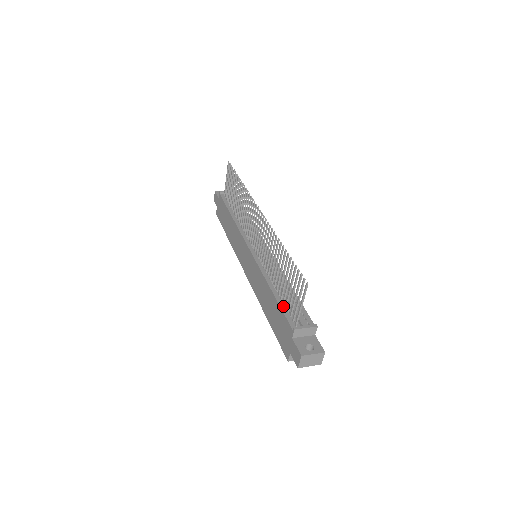
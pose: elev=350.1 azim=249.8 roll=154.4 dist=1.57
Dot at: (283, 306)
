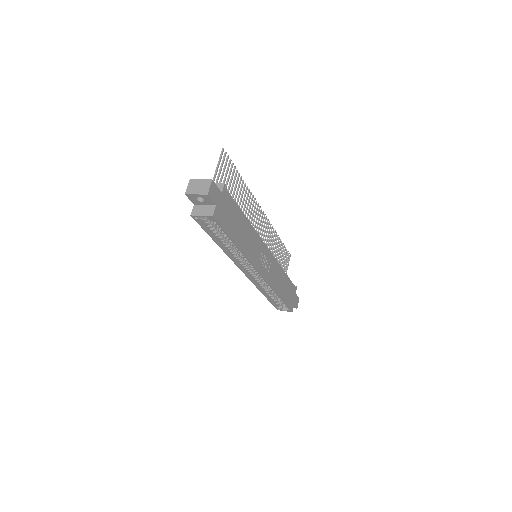
Dot at: occluded
